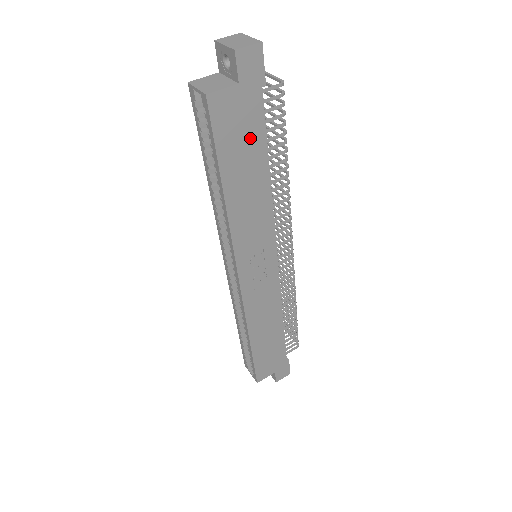
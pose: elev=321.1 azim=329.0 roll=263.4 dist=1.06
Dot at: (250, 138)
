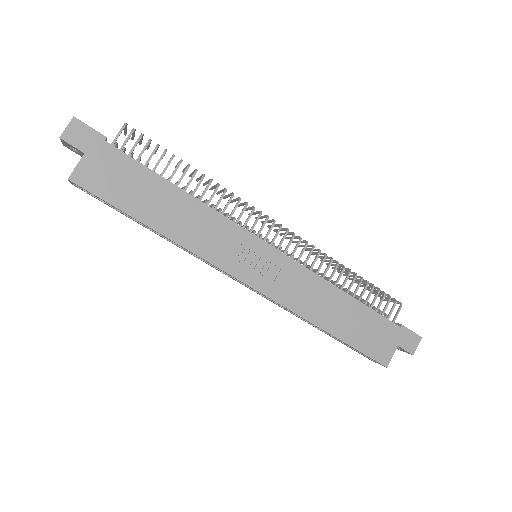
Dot at: (133, 178)
